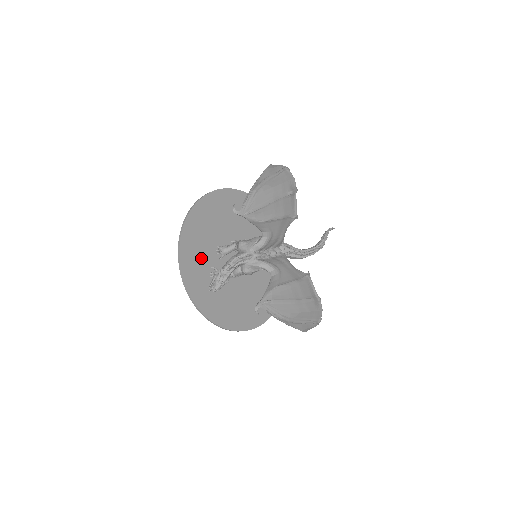
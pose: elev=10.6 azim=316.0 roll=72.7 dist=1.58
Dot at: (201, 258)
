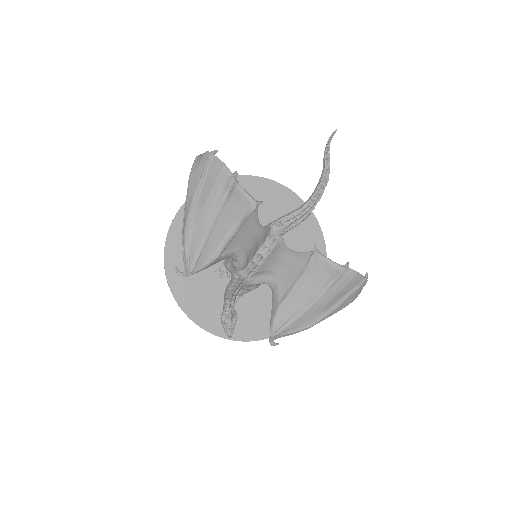
Dot at: (208, 296)
